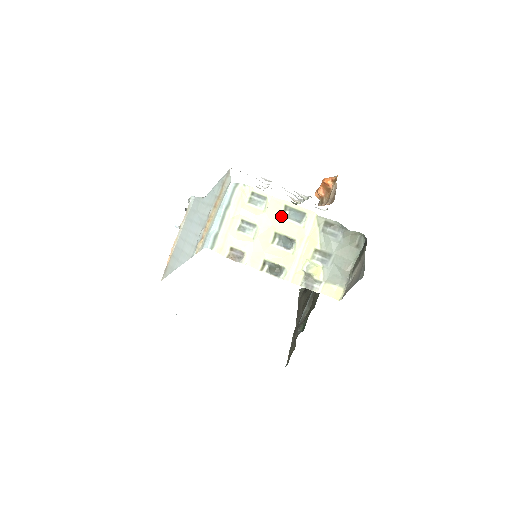
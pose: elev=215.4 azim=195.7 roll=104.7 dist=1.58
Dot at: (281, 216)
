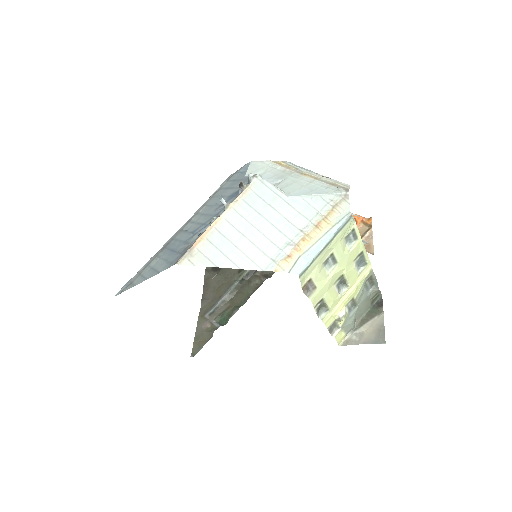
Dot at: (354, 260)
